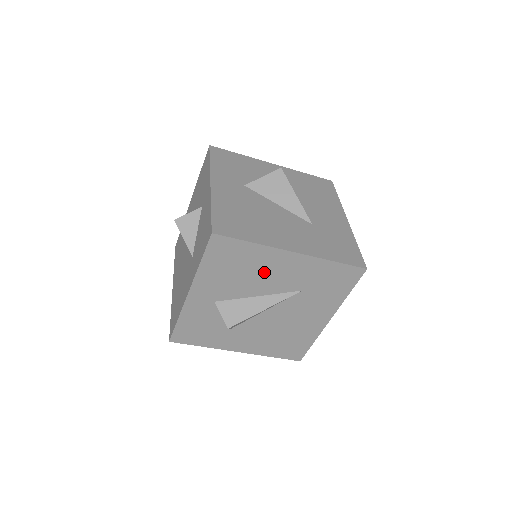
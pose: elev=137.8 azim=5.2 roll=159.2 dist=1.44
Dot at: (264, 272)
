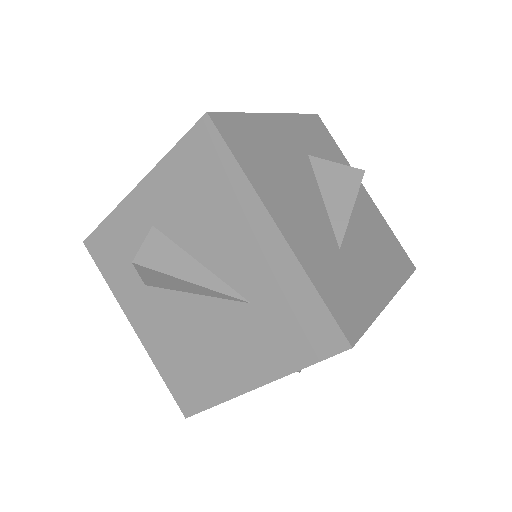
Dot at: (227, 229)
